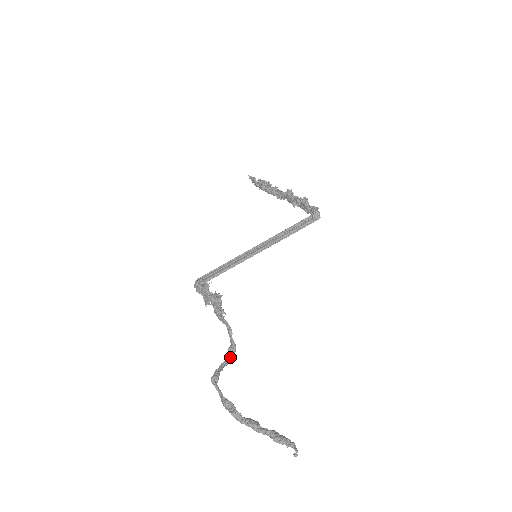
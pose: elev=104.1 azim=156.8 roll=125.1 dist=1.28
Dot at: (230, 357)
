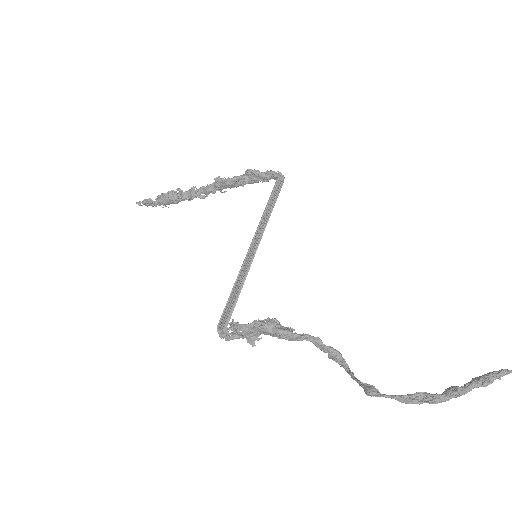
Dot at: (343, 365)
